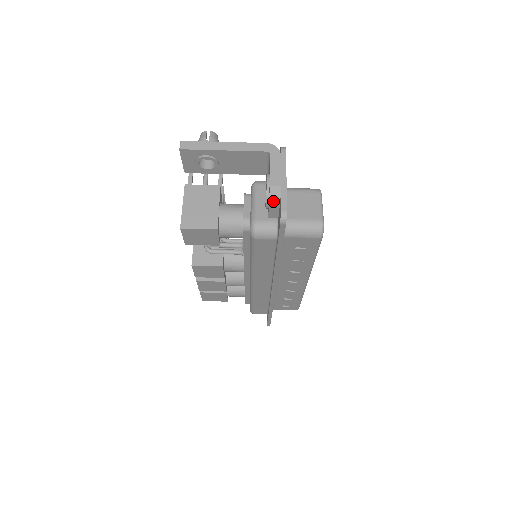
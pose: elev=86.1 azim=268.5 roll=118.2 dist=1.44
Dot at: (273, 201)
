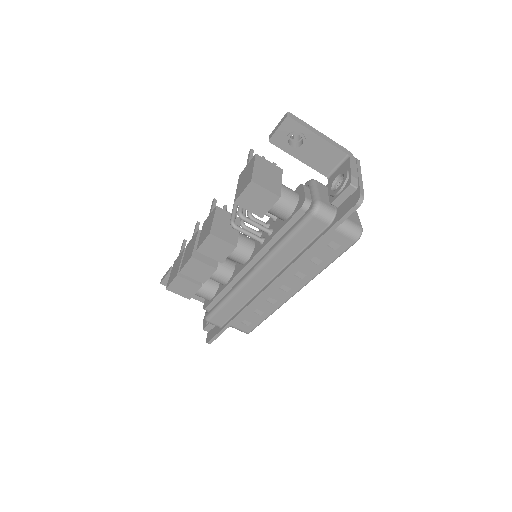
Dot at: (352, 187)
